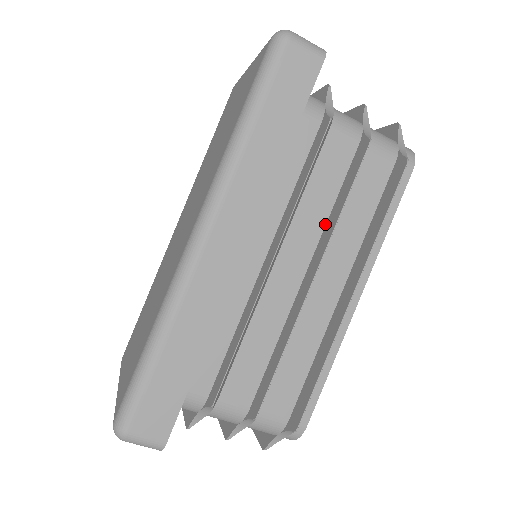
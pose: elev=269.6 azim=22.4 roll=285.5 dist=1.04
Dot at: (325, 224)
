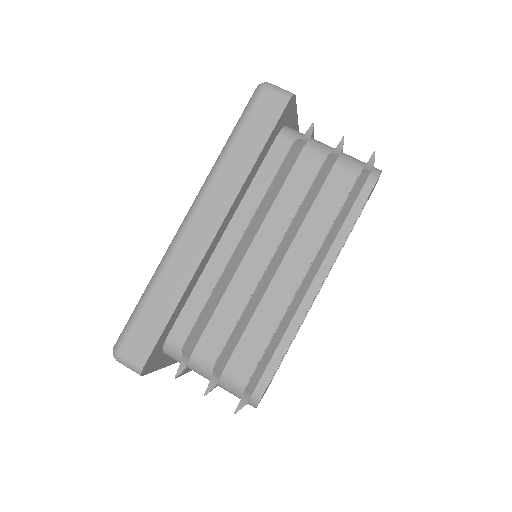
Dot at: occluded
